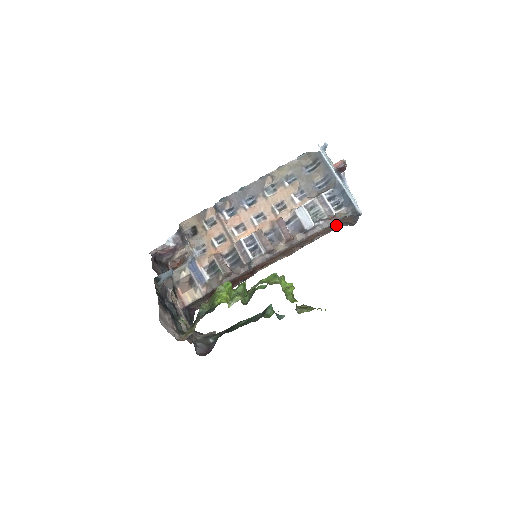
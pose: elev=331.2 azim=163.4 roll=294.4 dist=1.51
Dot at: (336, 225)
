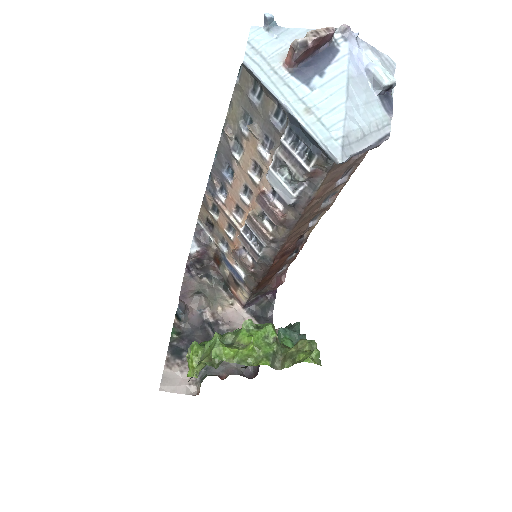
Dot at: occluded
